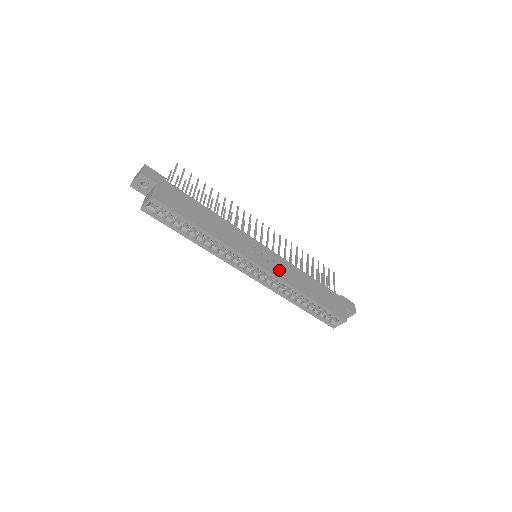
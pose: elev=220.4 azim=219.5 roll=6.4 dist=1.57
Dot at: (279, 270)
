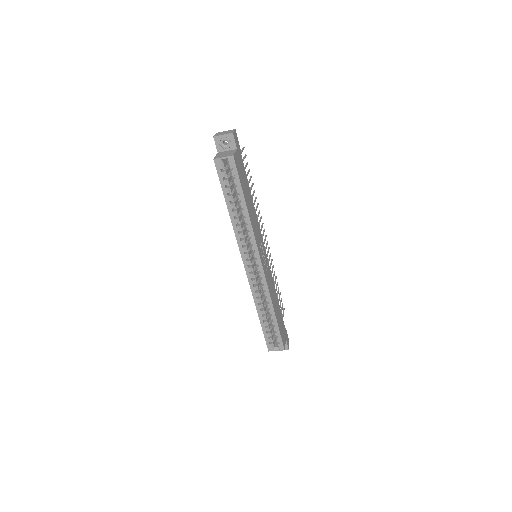
Dot at: (268, 277)
